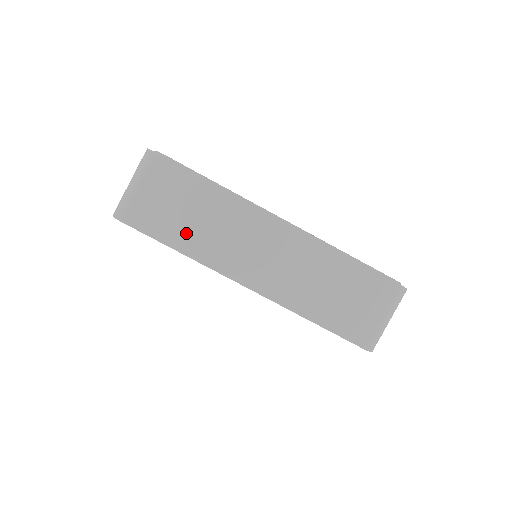
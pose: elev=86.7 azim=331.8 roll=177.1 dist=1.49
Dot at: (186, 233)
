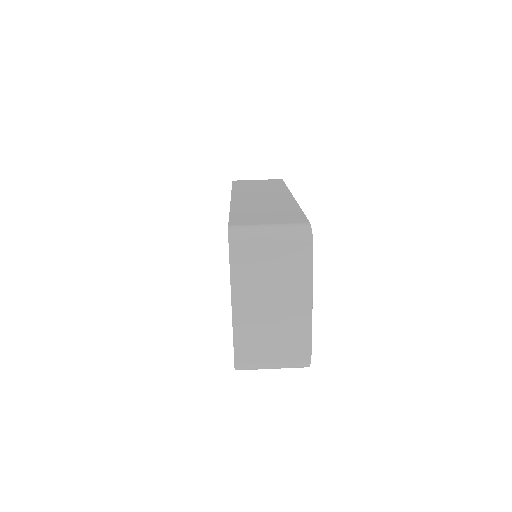
Dot at: (246, 187)
